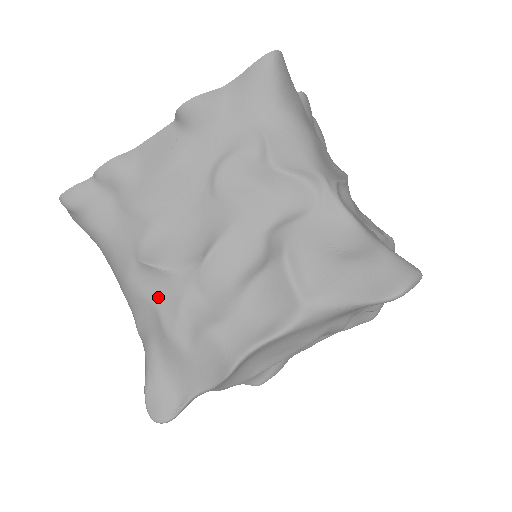
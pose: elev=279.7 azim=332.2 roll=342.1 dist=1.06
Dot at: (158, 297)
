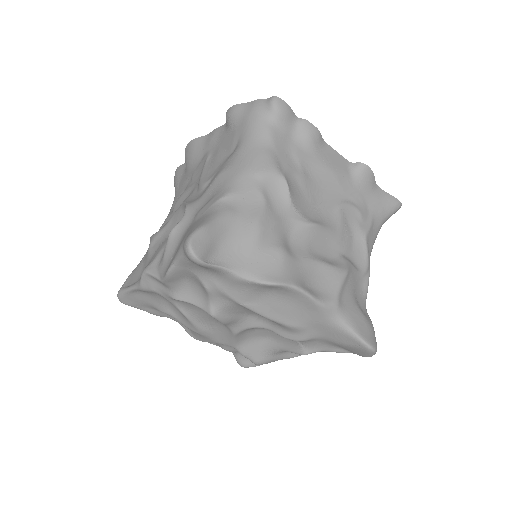
Dot at: (269, 203)
